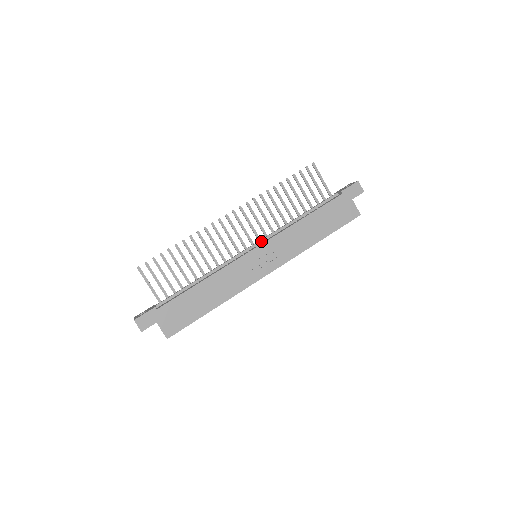
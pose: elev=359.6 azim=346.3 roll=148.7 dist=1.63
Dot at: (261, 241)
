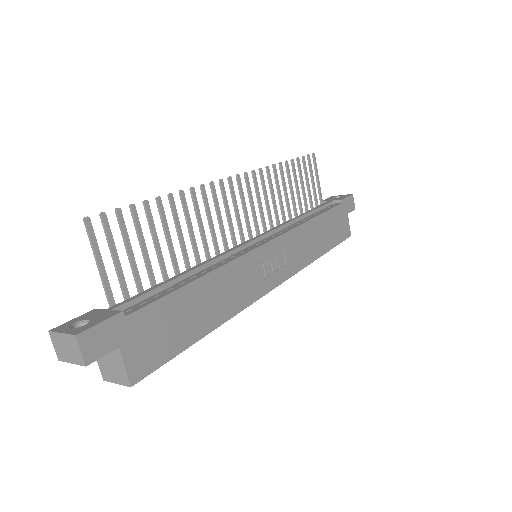
Dot at: (267, 234)
